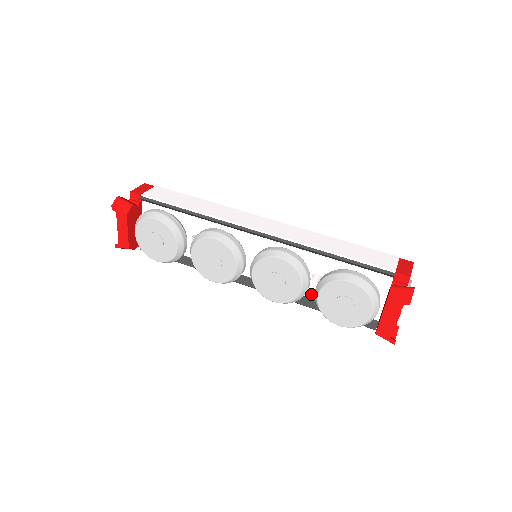
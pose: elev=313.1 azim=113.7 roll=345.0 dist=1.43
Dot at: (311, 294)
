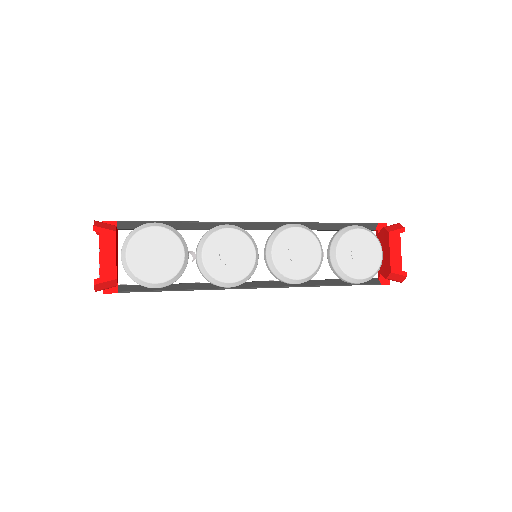
Dot at: (318, 274)
